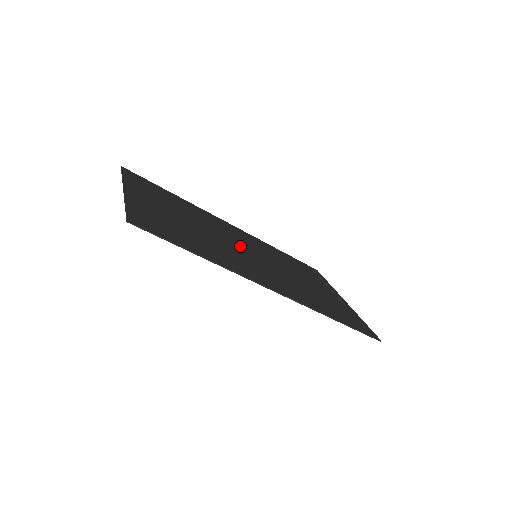
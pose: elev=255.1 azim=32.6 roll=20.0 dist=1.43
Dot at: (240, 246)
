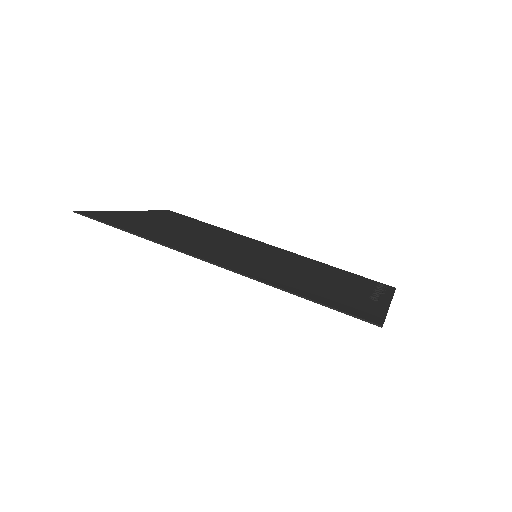
Dot at: (239, 248)
